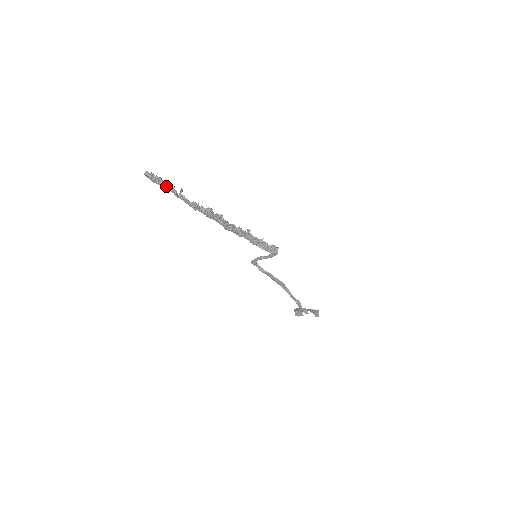
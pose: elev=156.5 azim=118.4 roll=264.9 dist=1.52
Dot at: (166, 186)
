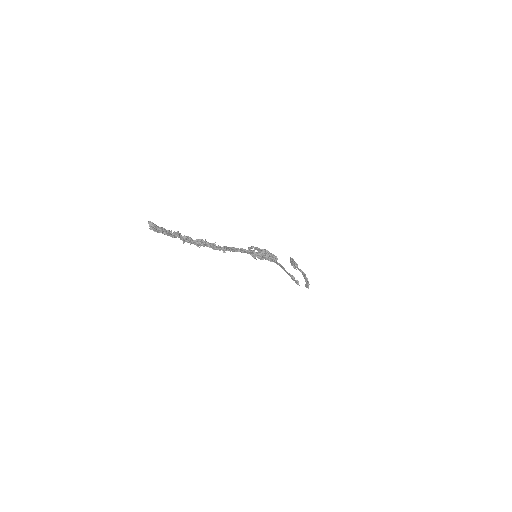
Dot at: (170, 236)
